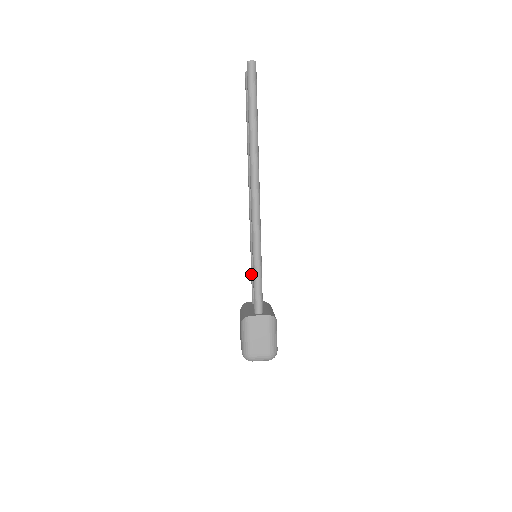
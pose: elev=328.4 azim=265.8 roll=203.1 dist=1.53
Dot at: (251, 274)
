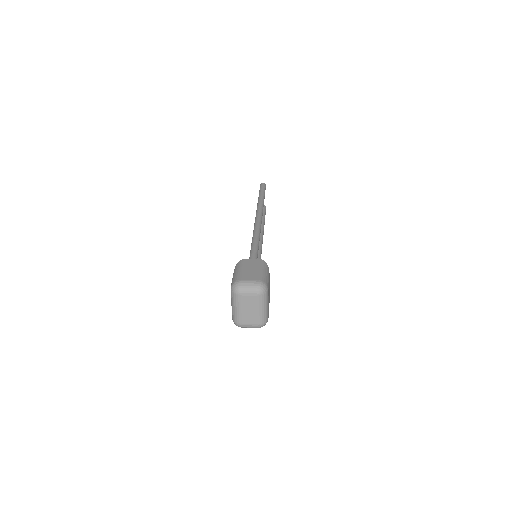
Dot at: occluded
